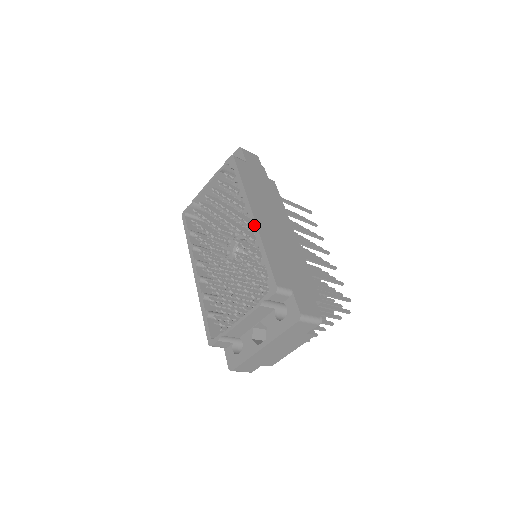
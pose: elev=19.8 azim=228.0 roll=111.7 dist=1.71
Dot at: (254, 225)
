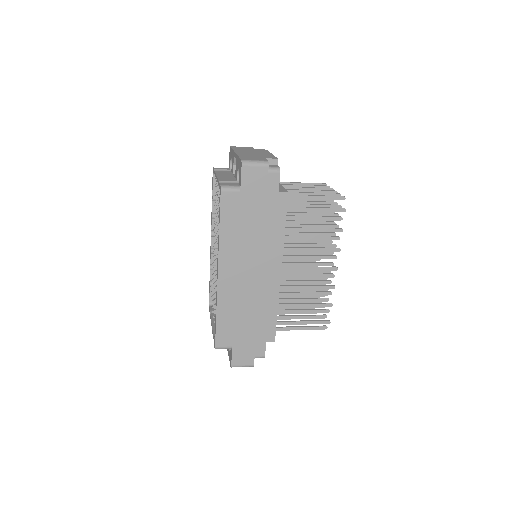
Dot at: (217, 285)
